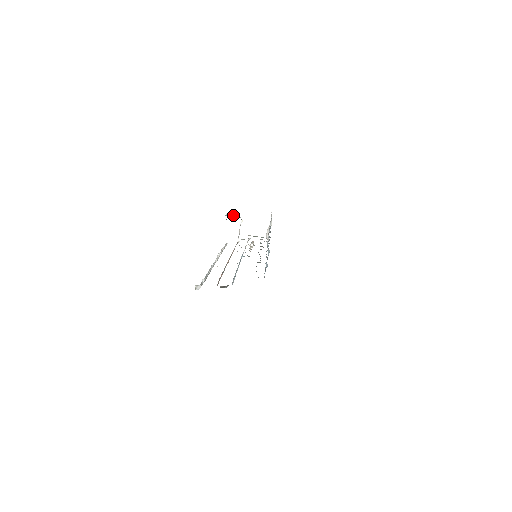
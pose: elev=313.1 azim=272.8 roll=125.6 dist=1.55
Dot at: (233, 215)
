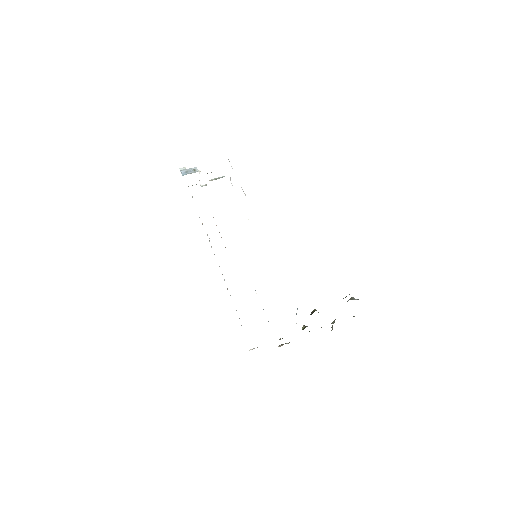
Dot at: (189, 171)
